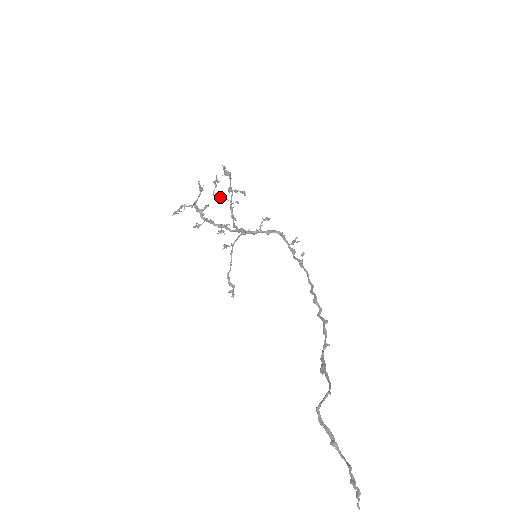
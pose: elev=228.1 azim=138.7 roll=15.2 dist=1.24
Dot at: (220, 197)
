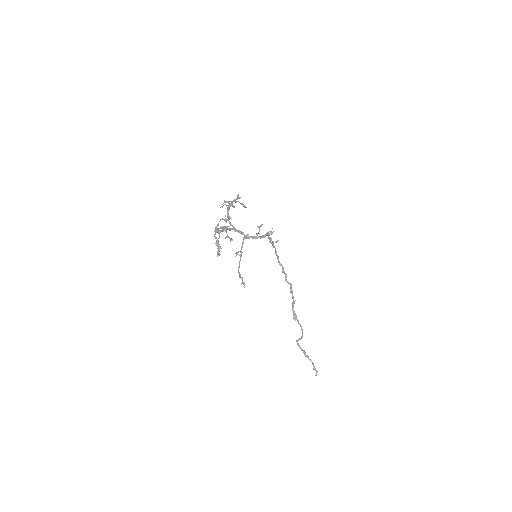
Dot at: occluded
